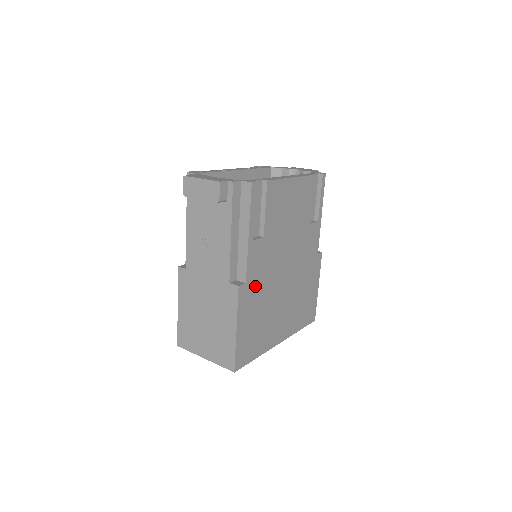
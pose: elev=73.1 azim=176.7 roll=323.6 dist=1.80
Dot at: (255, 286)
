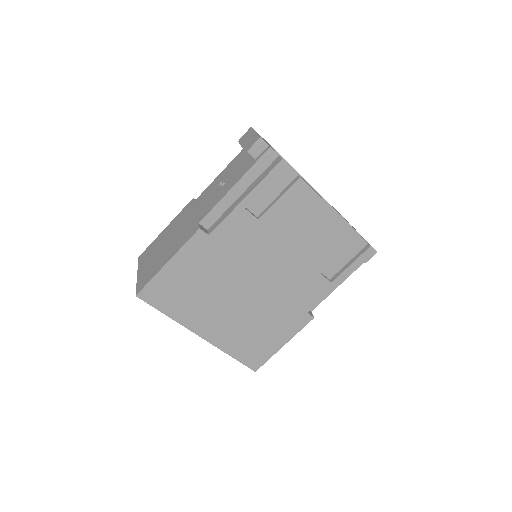
Dot at: (216, 250)
